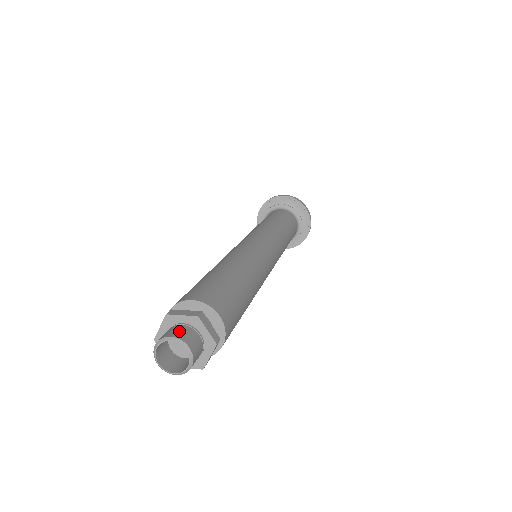
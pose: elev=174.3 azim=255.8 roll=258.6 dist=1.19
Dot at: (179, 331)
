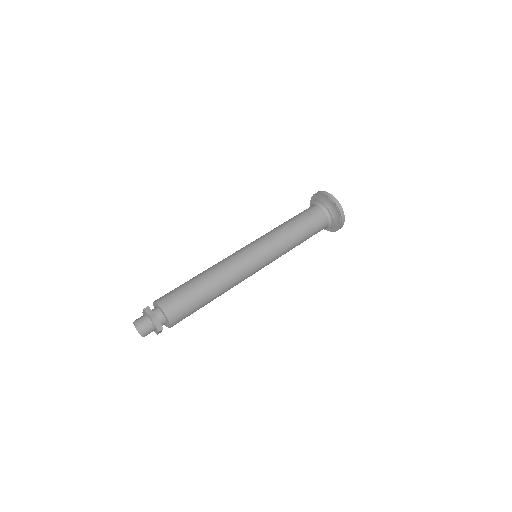
Dot at: (142, 321)
